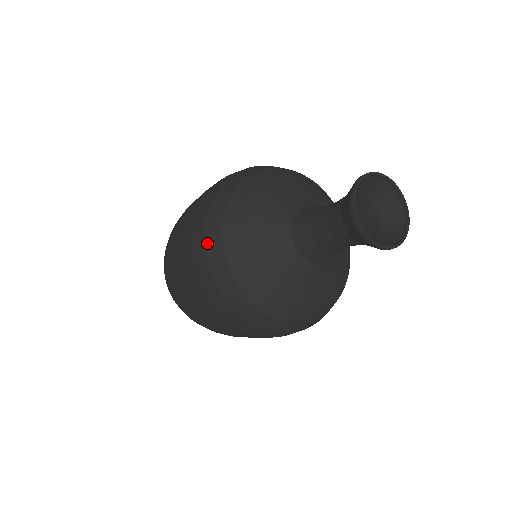
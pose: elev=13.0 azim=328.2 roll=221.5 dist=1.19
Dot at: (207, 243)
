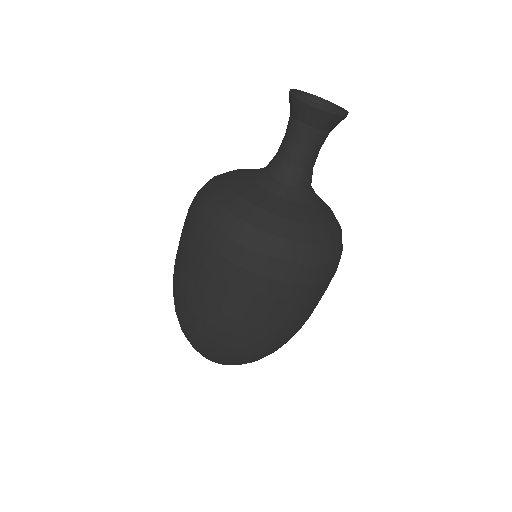
Dot at: occluded
